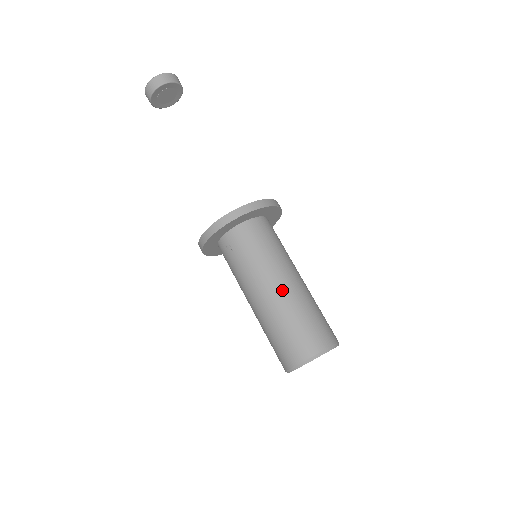
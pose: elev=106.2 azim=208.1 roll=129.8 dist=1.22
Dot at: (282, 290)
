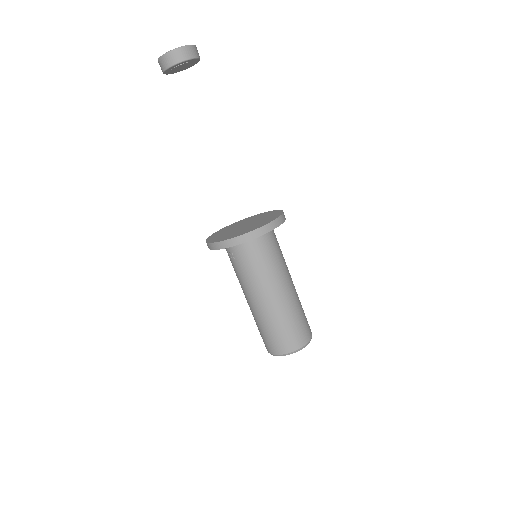
Dot at: (271, 302)
